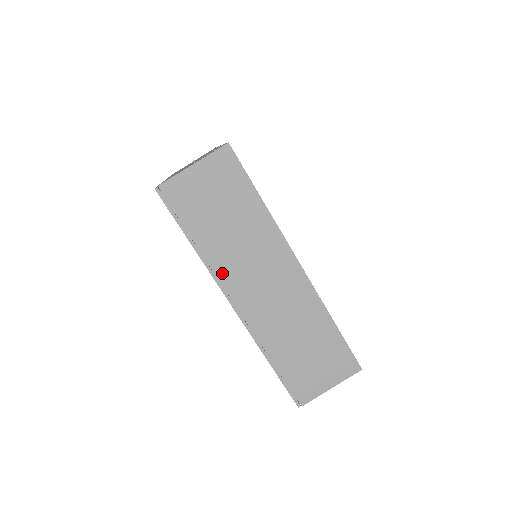
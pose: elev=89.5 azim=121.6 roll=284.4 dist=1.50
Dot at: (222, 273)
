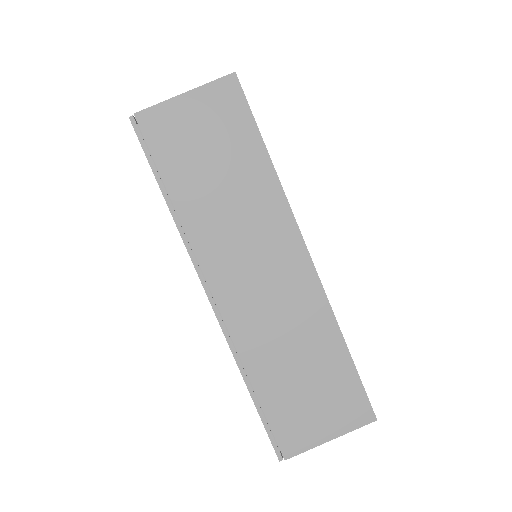
Dot at: (200, 246)
